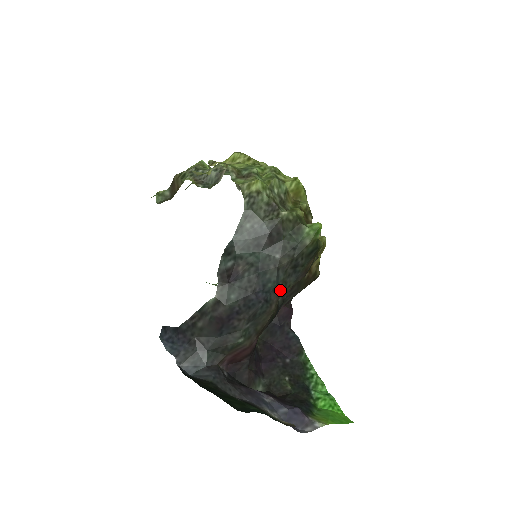
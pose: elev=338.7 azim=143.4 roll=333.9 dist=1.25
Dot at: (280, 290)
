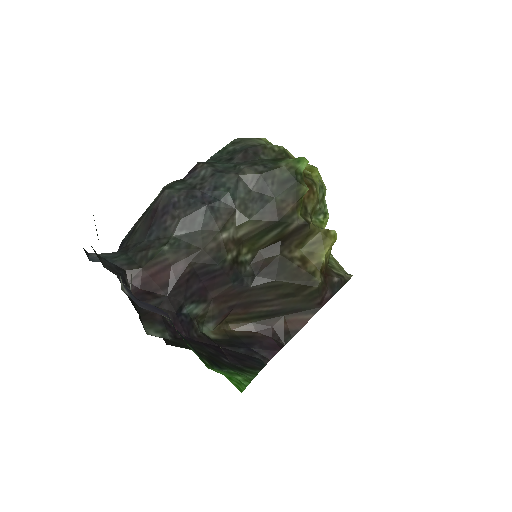
Dot at: (236, 211)
